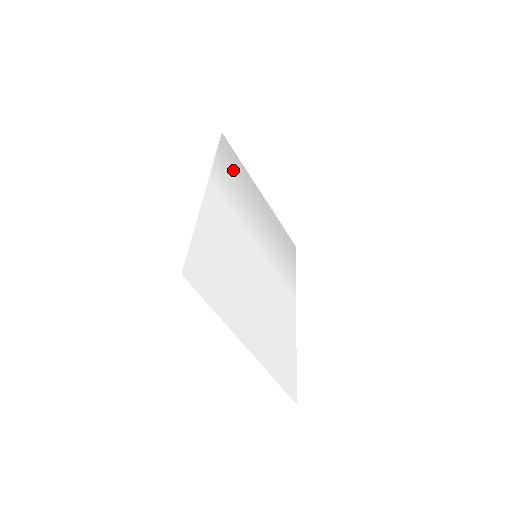
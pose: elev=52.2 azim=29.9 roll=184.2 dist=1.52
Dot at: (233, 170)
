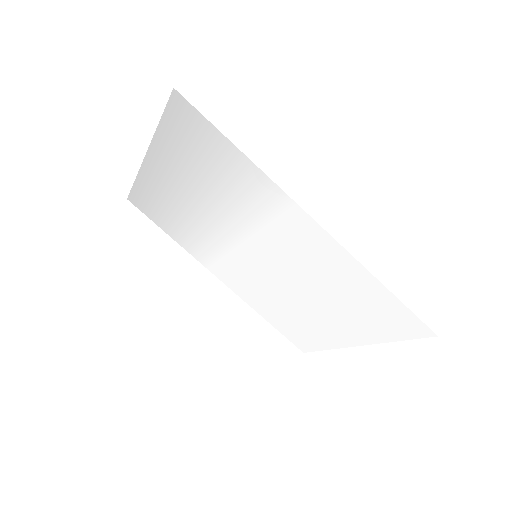
Dot at: (202, 153)
